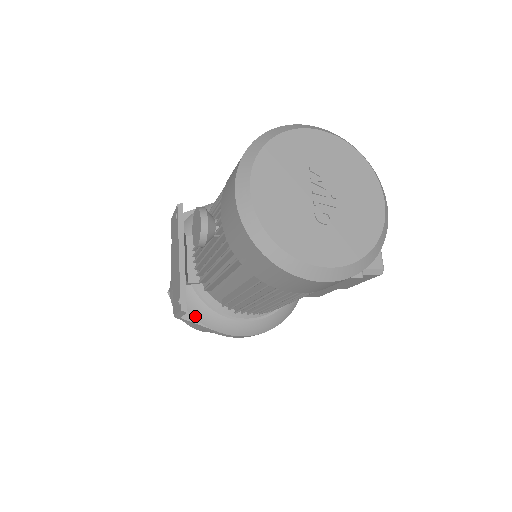
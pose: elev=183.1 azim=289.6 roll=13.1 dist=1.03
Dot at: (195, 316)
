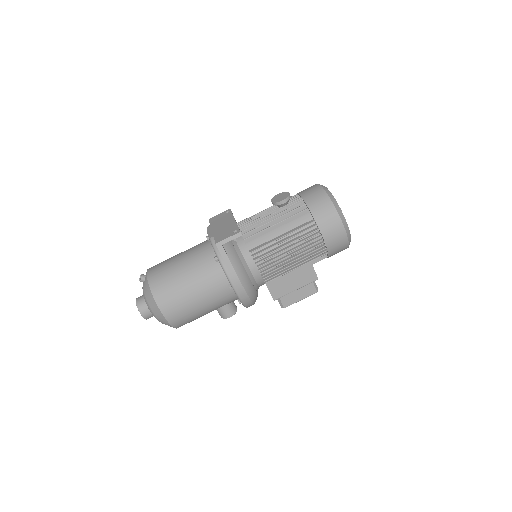
Dot at: (227, 252)
